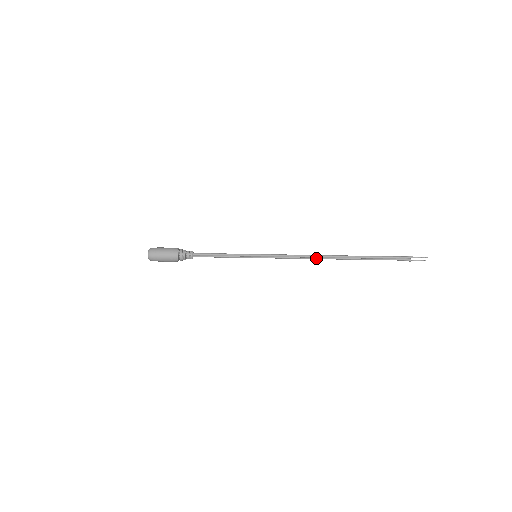
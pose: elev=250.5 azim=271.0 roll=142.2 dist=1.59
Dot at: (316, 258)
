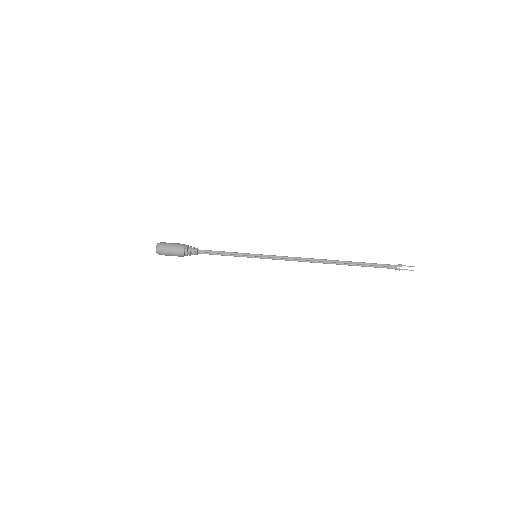
Dot at: (312, 261)
